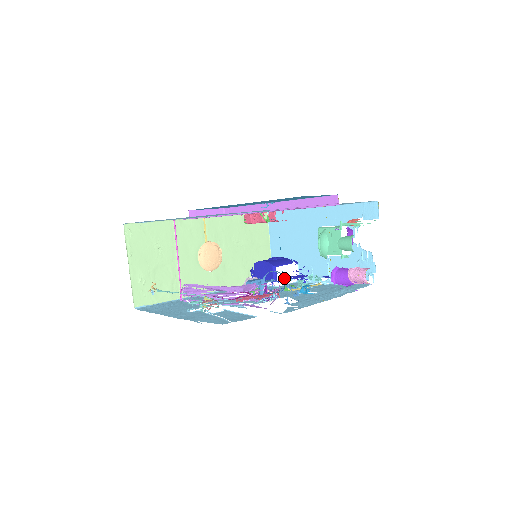
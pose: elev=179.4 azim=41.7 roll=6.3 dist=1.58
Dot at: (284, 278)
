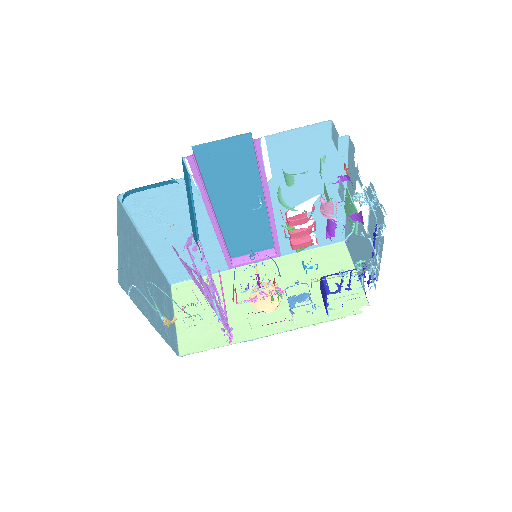
Dot at: (340, 287)
